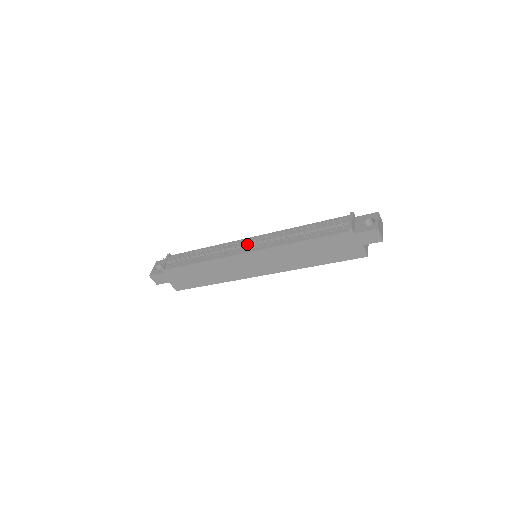
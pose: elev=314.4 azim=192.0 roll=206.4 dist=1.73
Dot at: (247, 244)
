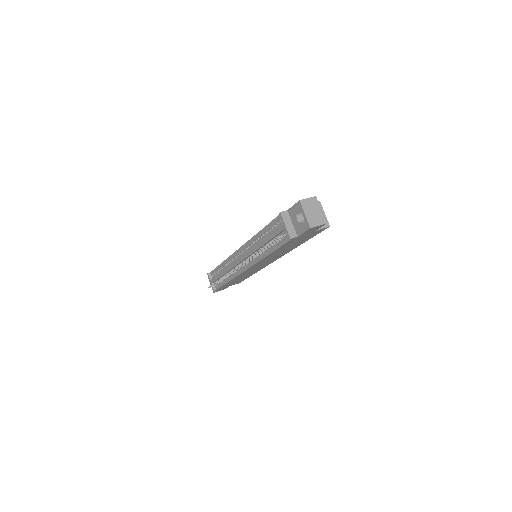
Dot at: (240, 262)
